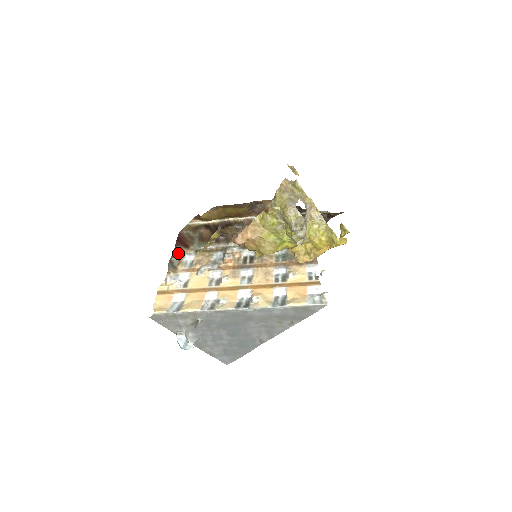
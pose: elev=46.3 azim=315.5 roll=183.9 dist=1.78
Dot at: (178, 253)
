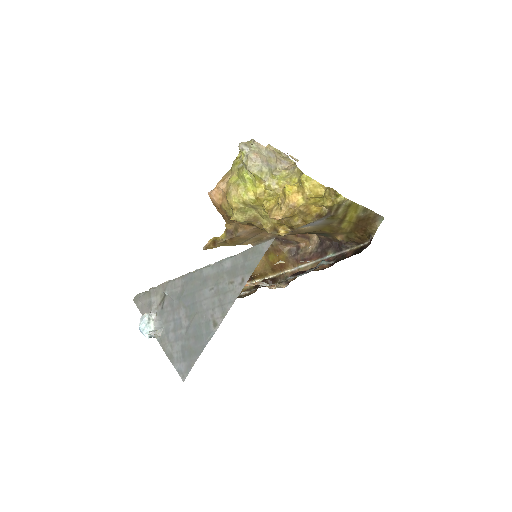
Dot at: occluded
